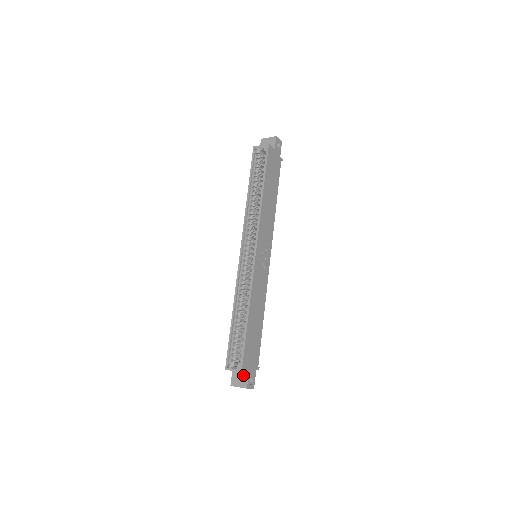
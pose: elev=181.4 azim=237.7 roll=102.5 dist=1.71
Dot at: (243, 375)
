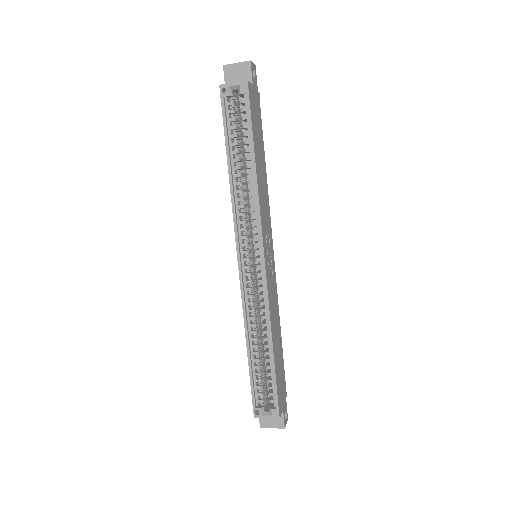
Dot at: occluded
